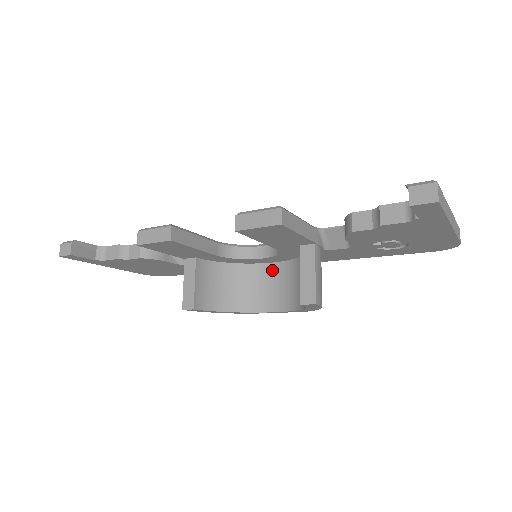
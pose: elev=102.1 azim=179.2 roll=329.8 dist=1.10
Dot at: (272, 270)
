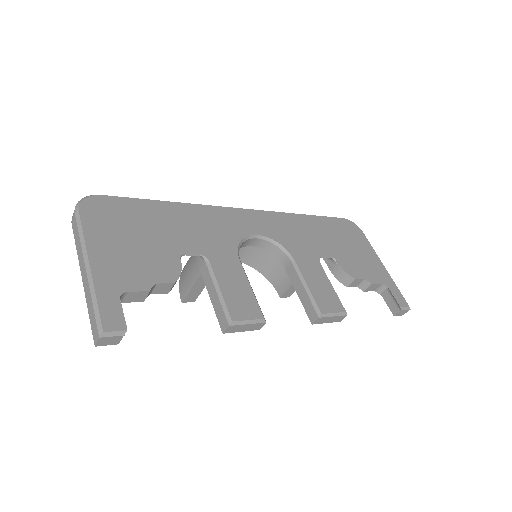
Dot at: occluded
